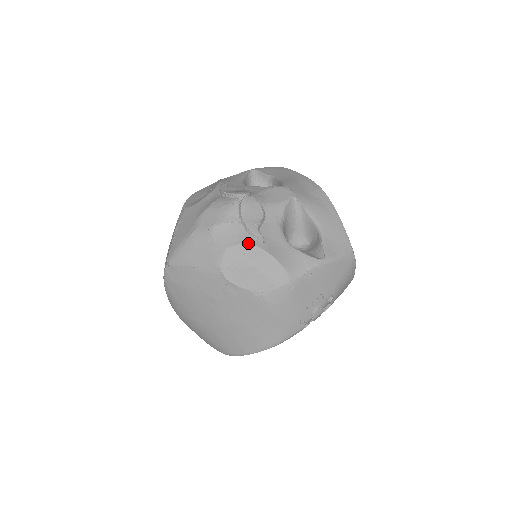
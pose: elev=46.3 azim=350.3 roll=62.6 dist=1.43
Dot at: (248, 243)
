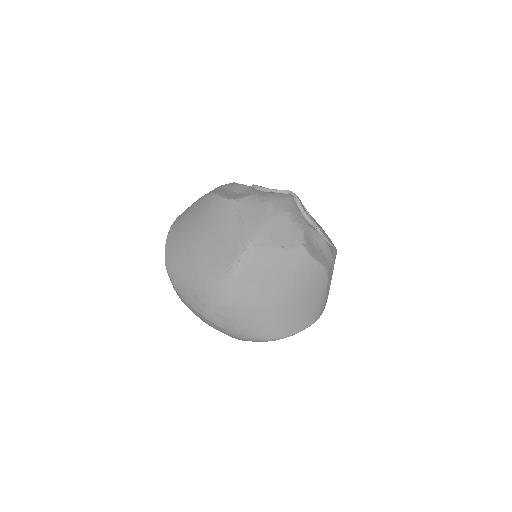
Dot at: (313, 228)
